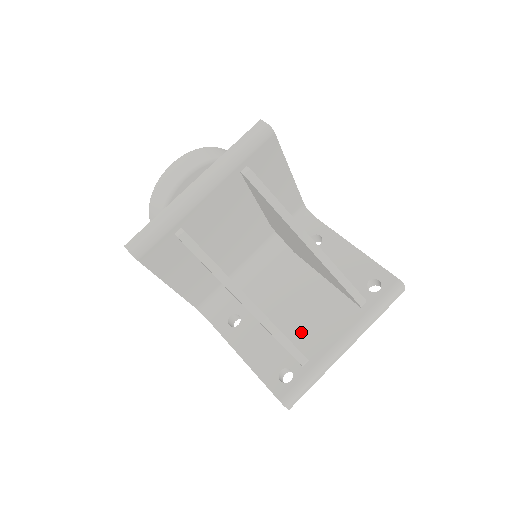
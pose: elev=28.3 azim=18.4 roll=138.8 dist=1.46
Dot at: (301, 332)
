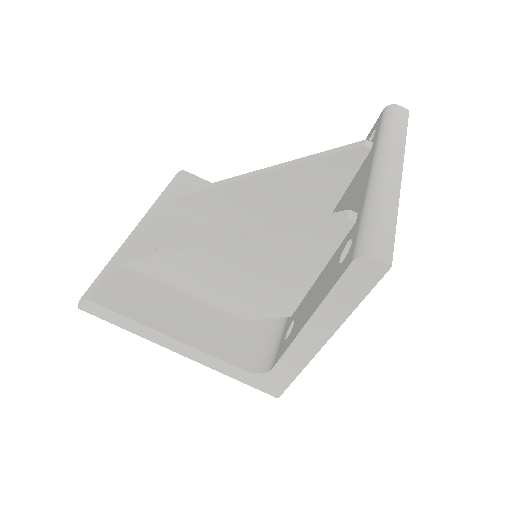
Dot at: occluded
